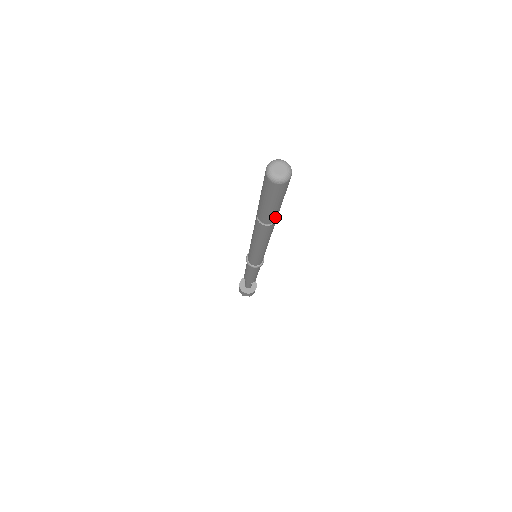
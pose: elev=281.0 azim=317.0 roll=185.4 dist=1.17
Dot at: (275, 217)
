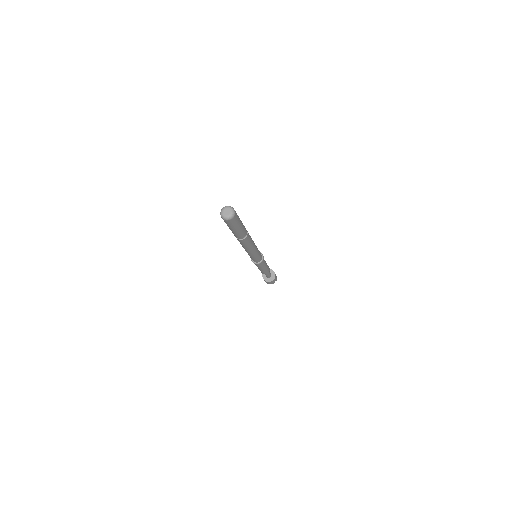
Dot at: (243, 234)
